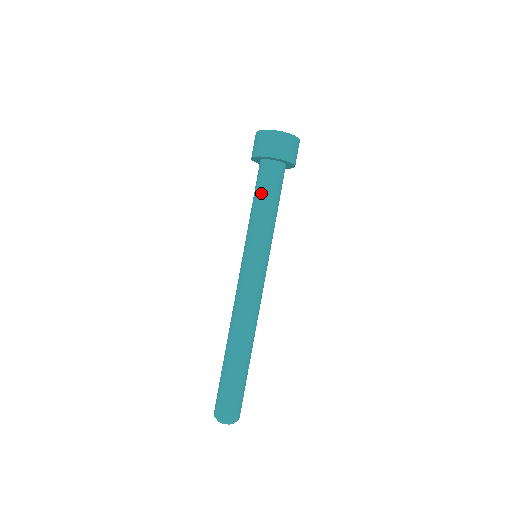
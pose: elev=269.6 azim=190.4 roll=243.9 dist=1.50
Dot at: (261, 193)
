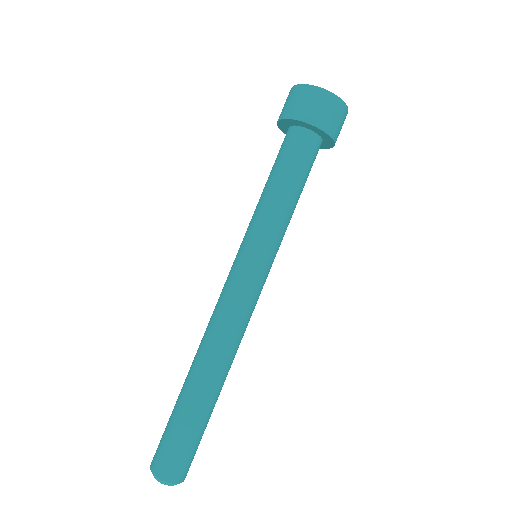
Dot at: (276, 169)
